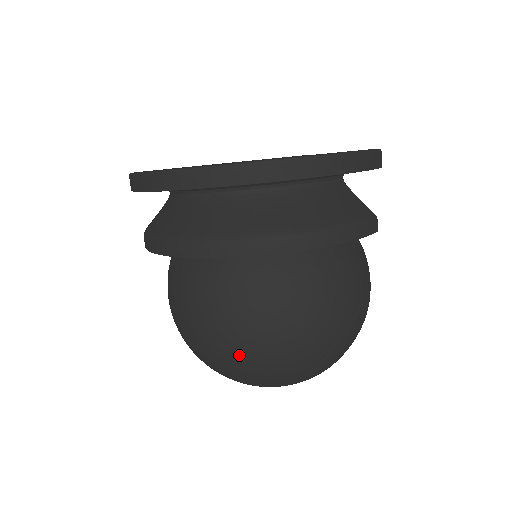
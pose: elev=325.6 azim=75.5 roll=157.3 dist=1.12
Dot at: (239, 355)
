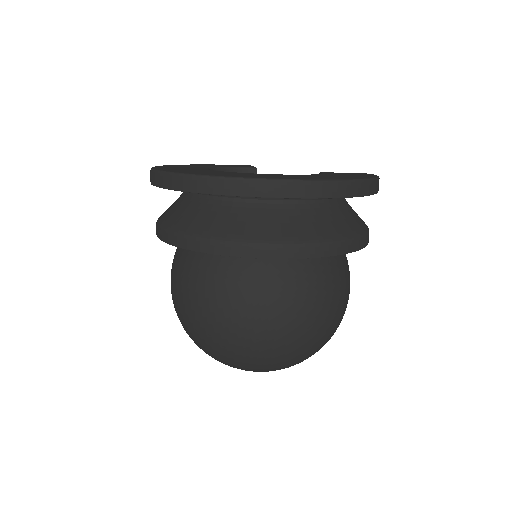
Dot at: (294, 342)
